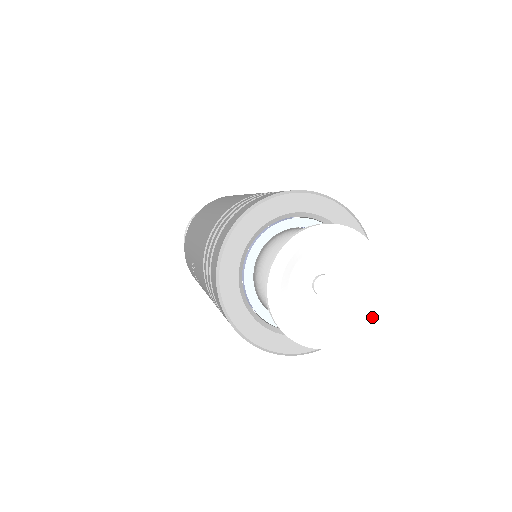
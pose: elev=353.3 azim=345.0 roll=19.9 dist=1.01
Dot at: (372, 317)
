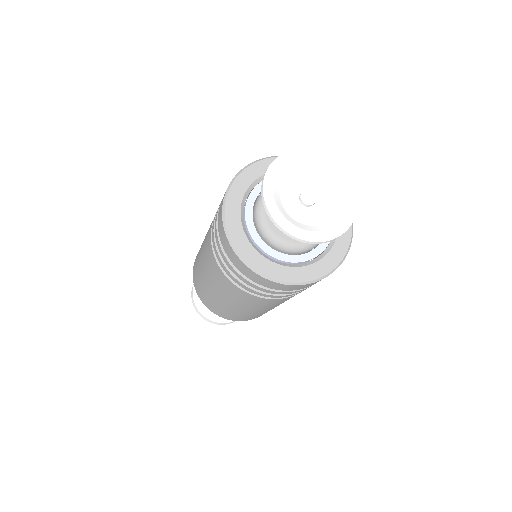
Dot at: (318, 240)
